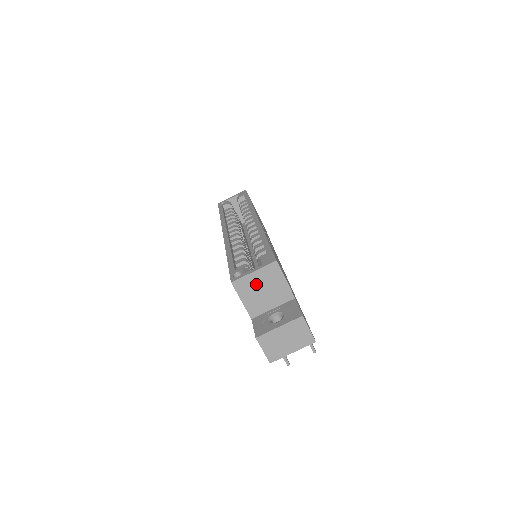
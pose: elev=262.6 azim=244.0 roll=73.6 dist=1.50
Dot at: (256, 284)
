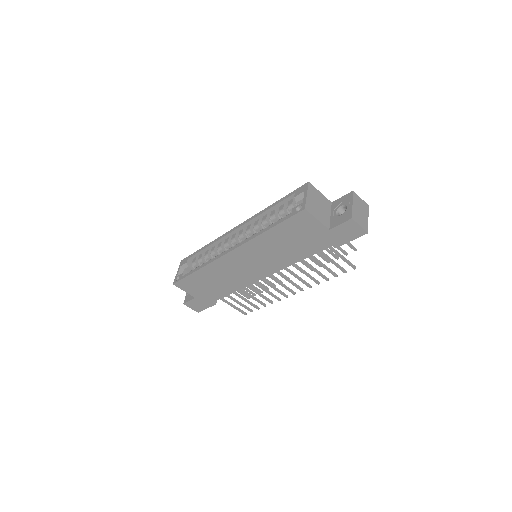
Dot at: (313, 203)
